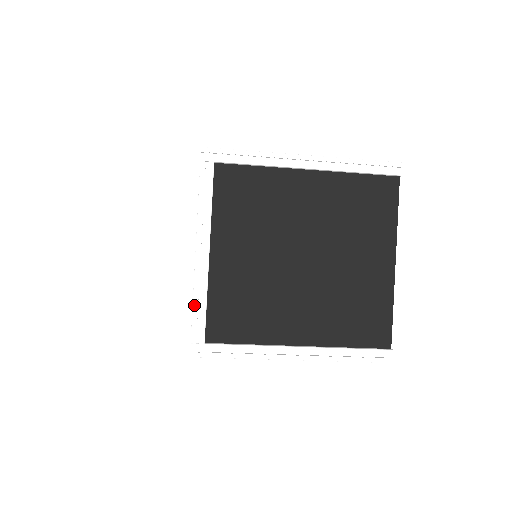
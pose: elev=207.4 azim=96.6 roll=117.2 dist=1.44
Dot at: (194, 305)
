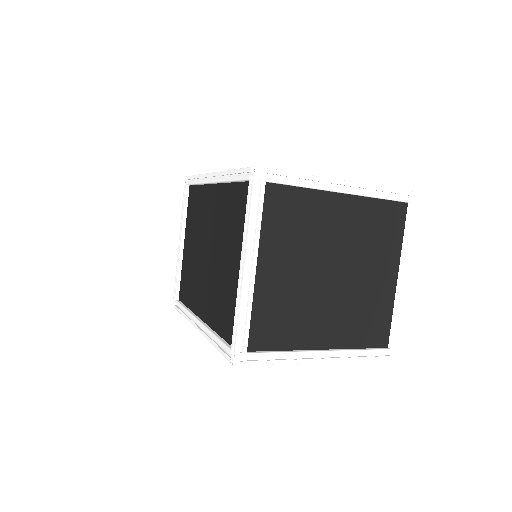
Dot at: (240, 318)
